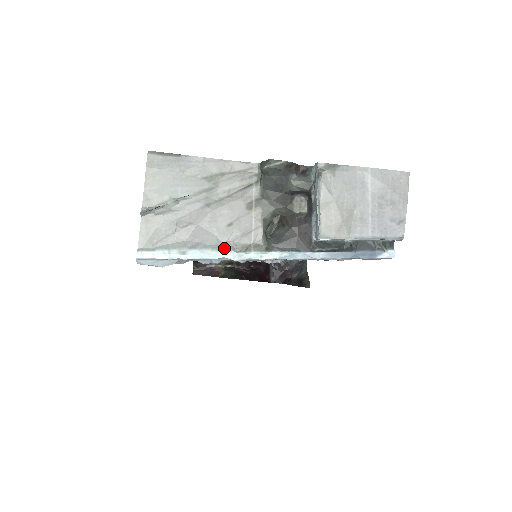
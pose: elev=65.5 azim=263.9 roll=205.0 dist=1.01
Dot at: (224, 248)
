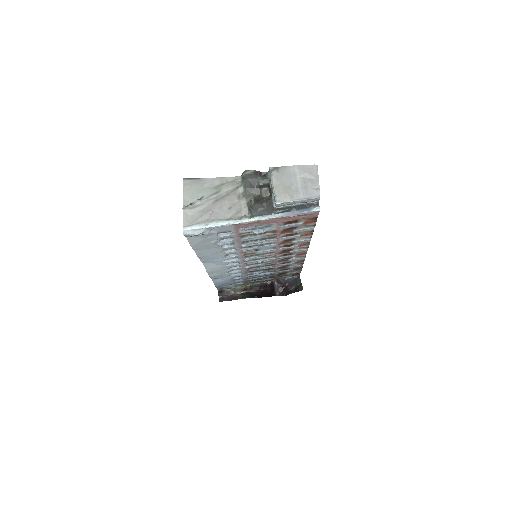
Dot at: (228, 220)
